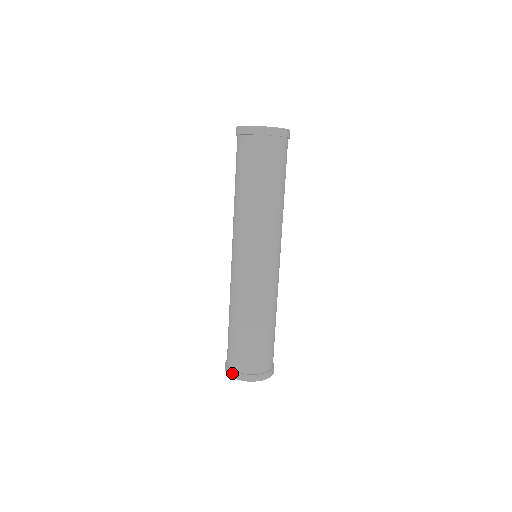
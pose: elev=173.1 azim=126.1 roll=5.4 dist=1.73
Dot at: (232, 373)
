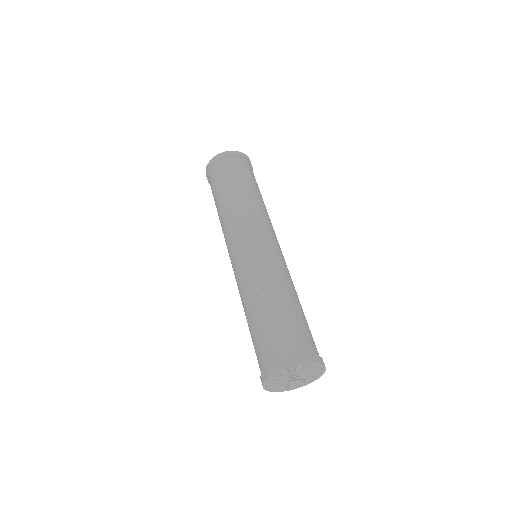
Dot at: (296, 359)
